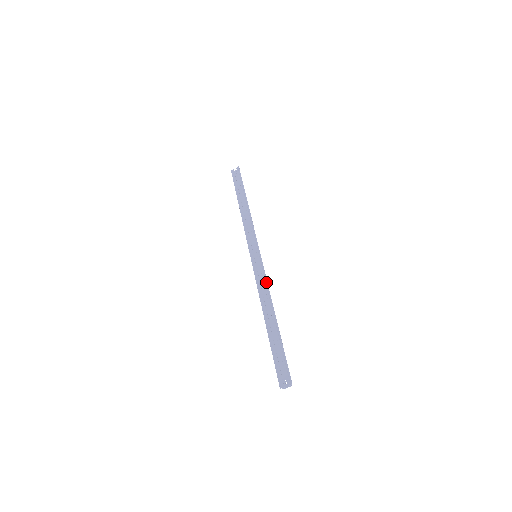
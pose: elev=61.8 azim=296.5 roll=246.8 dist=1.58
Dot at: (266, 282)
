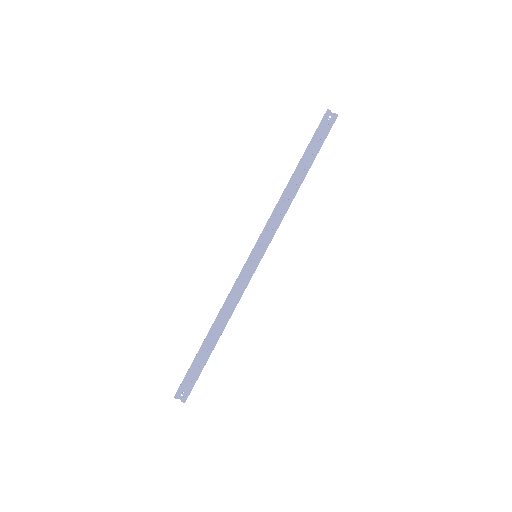
Dot at: (240, 296)
